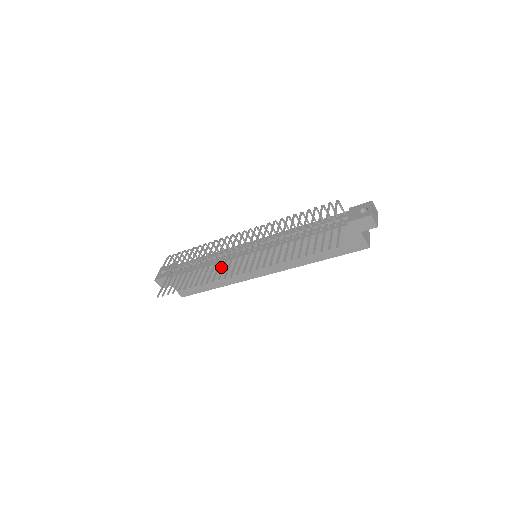
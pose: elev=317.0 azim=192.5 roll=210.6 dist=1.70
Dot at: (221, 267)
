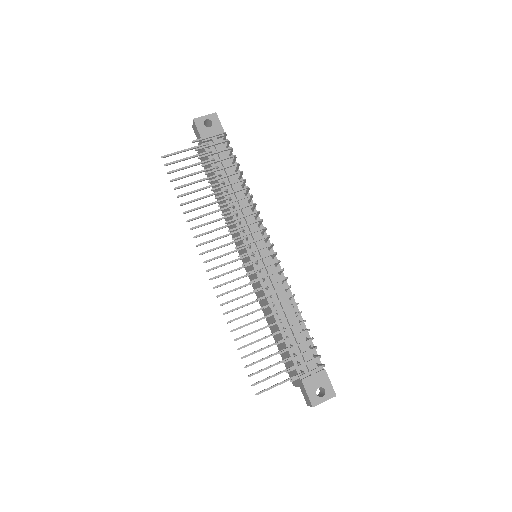
Dot at: (231, 216)
